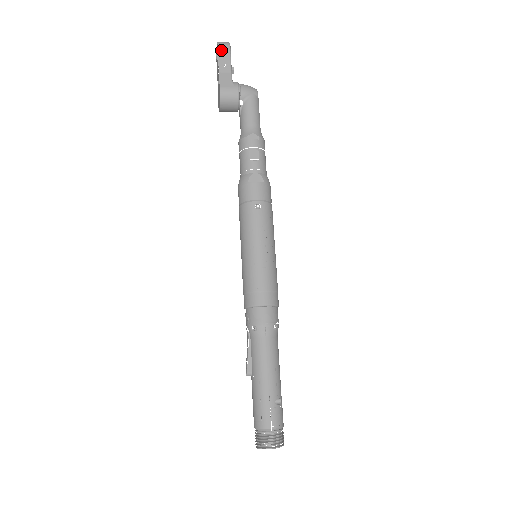
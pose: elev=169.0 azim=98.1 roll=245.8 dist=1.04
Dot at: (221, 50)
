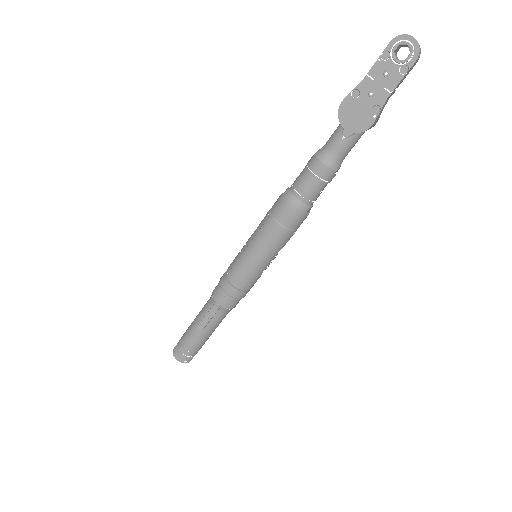
Dot at: (412, 67)
